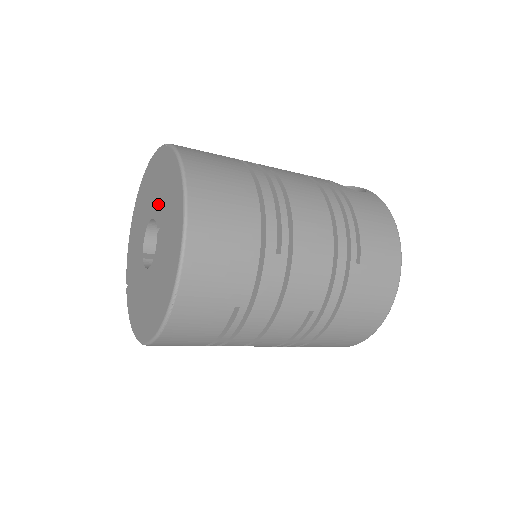
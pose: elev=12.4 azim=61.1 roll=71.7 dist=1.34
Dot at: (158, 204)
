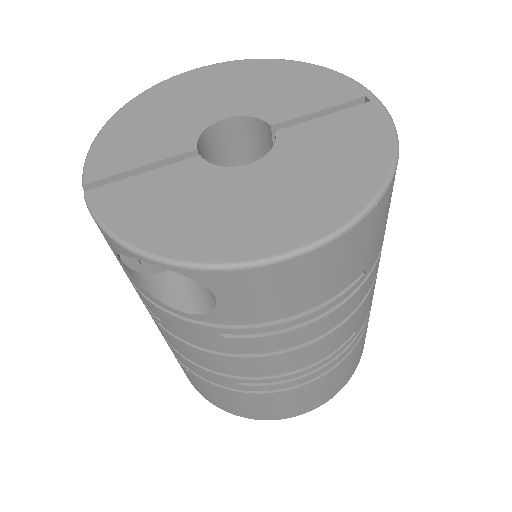
Dot at: (272, 104)
